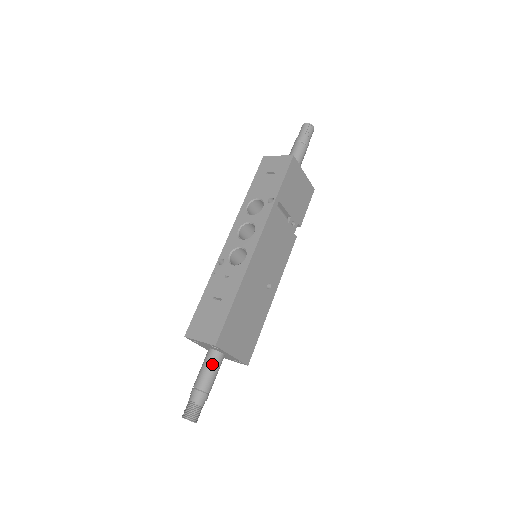
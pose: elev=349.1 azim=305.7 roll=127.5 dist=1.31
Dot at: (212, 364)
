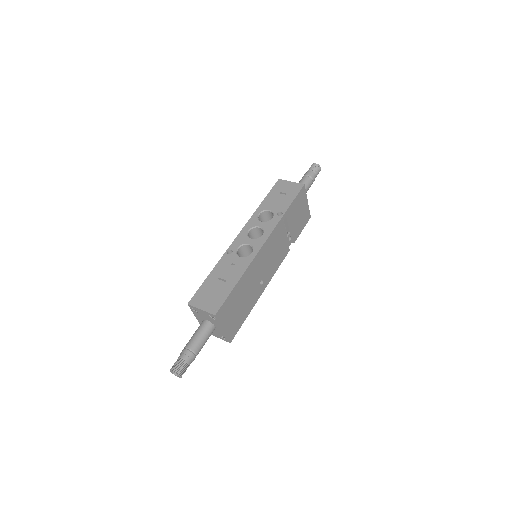
Dot at: (205, 332)
